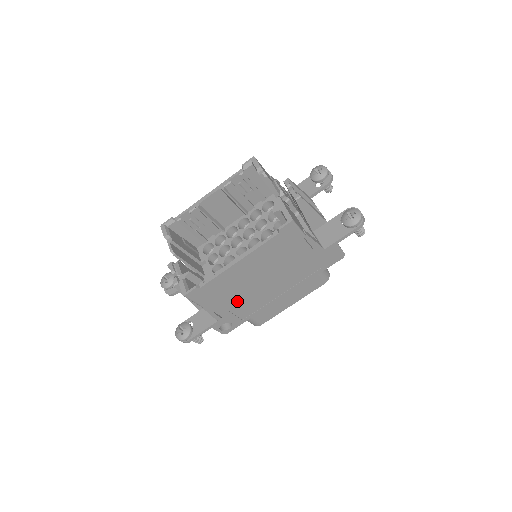
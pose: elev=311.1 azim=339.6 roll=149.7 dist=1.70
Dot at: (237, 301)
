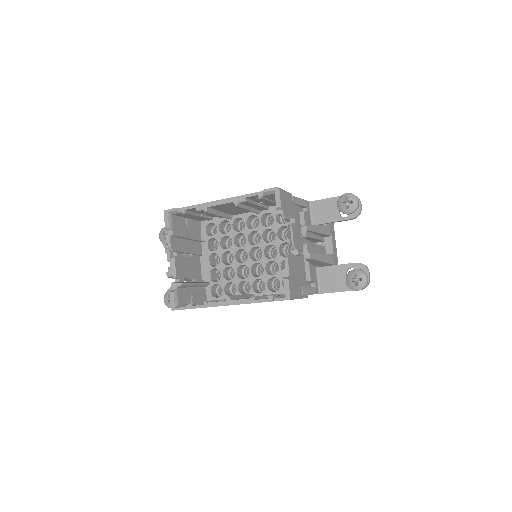
Dot at: occluded
